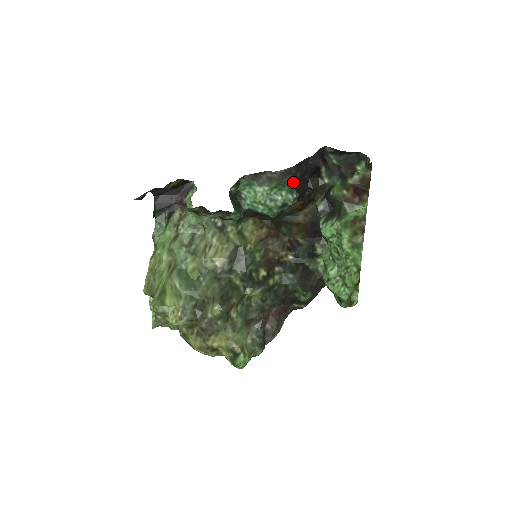
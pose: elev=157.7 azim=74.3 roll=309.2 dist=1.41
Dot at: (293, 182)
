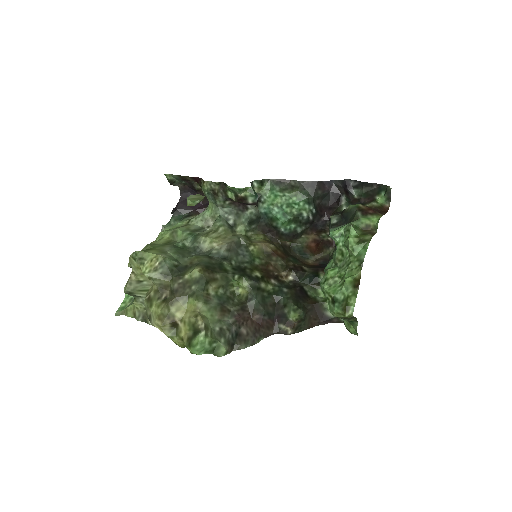
Dot at: (313, 196)
